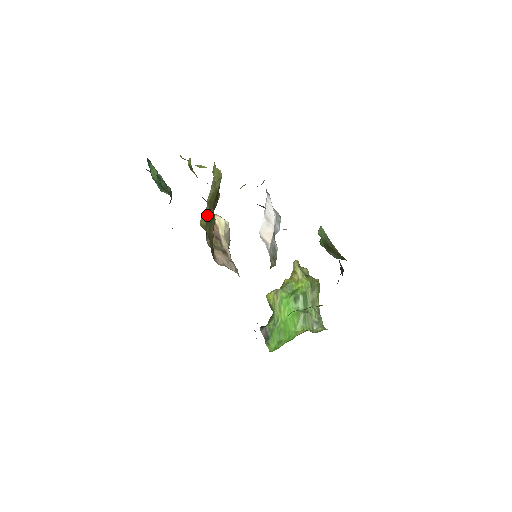
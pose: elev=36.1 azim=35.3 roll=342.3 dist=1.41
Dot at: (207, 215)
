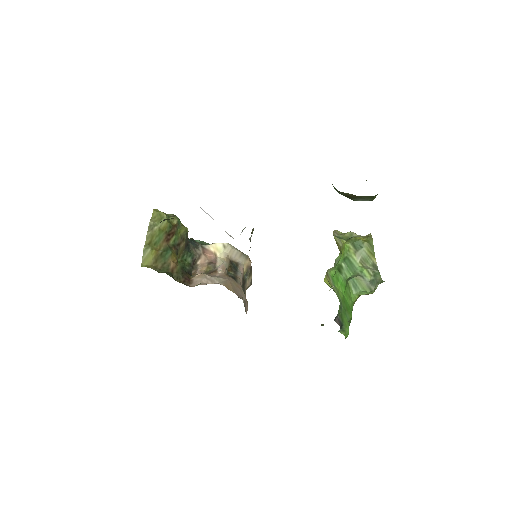
Dot at: (150, 255)
